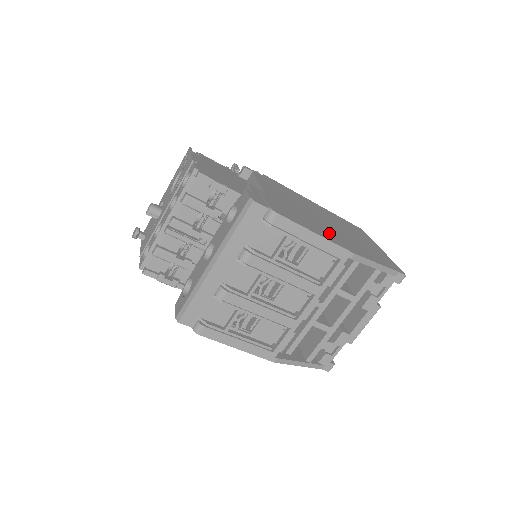
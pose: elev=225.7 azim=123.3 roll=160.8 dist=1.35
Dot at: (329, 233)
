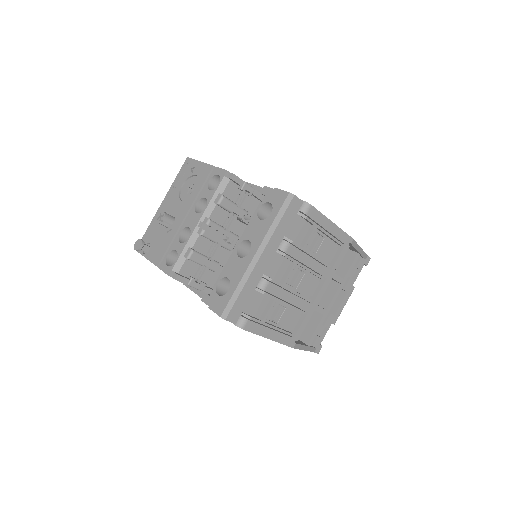
Dot at: occluded
